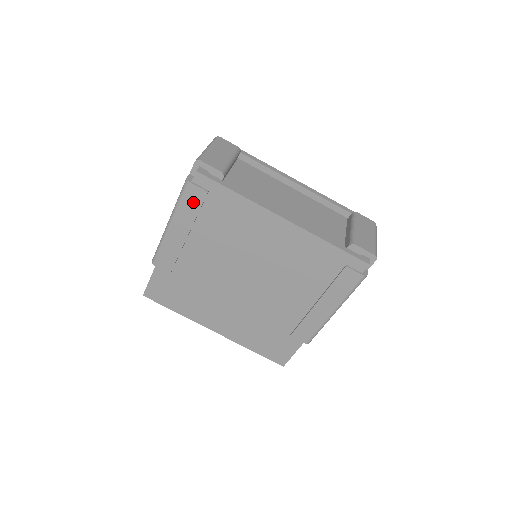
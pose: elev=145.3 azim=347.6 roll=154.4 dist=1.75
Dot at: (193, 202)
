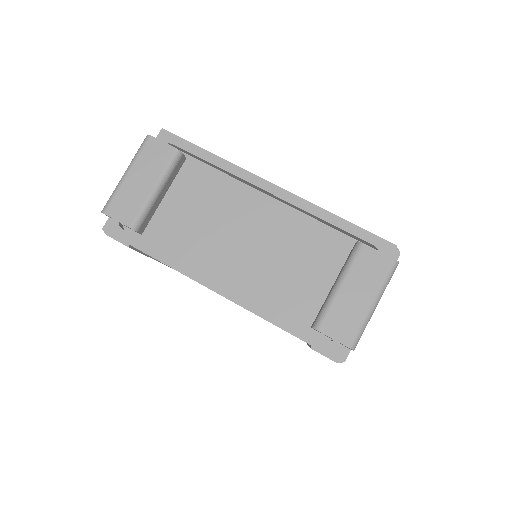
Dot at: occluded
